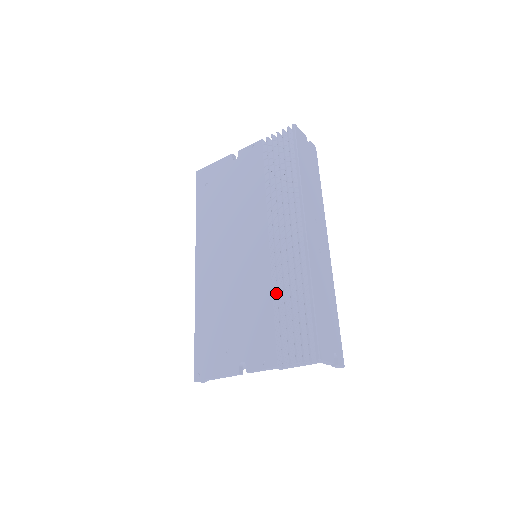
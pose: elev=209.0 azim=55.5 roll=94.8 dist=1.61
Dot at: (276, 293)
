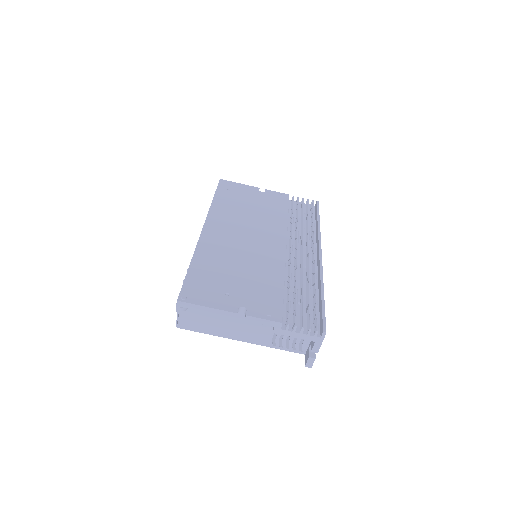
Dot at: occluded
